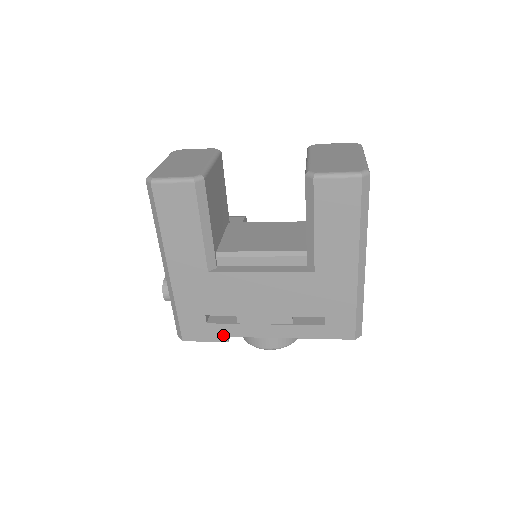
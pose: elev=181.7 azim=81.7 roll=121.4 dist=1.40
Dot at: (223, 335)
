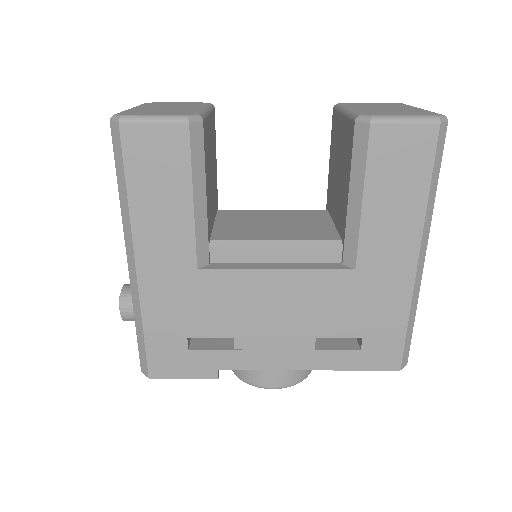
Dot at: (211, 368)
